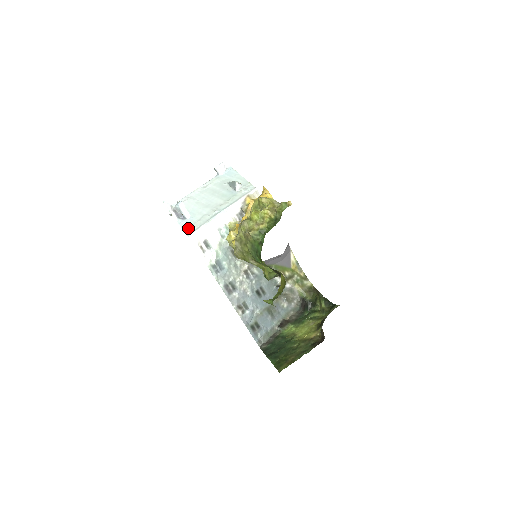
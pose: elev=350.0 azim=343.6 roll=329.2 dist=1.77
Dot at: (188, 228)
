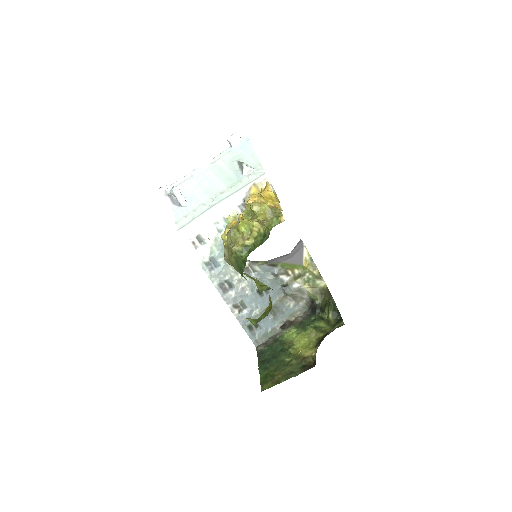
Dot at: (180, 220)
